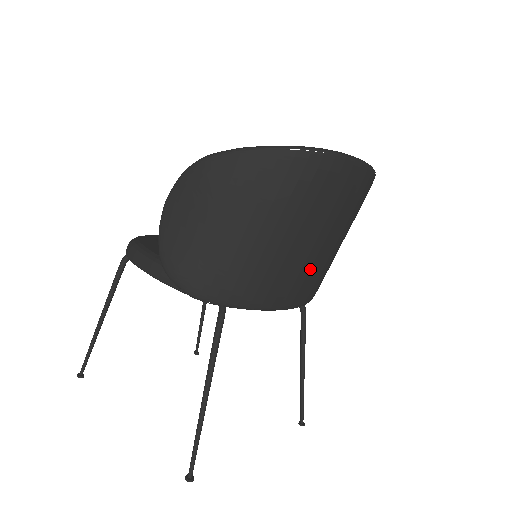
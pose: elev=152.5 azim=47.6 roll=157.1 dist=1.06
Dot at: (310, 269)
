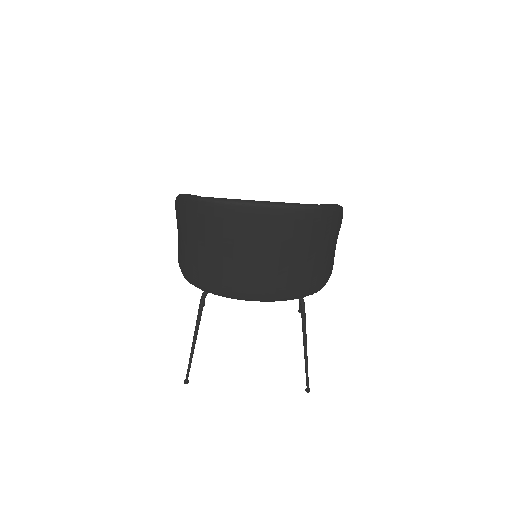
Dot at: (255, 277)
